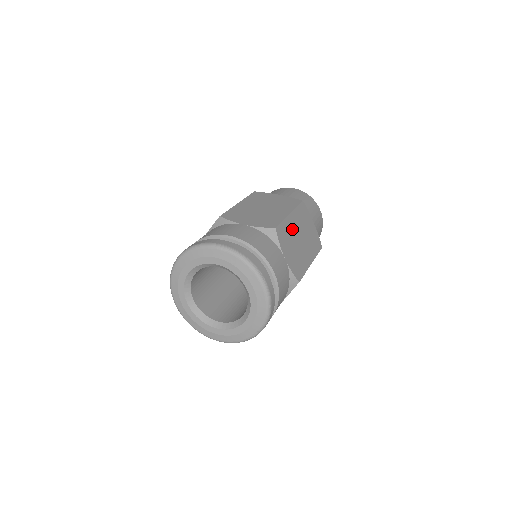
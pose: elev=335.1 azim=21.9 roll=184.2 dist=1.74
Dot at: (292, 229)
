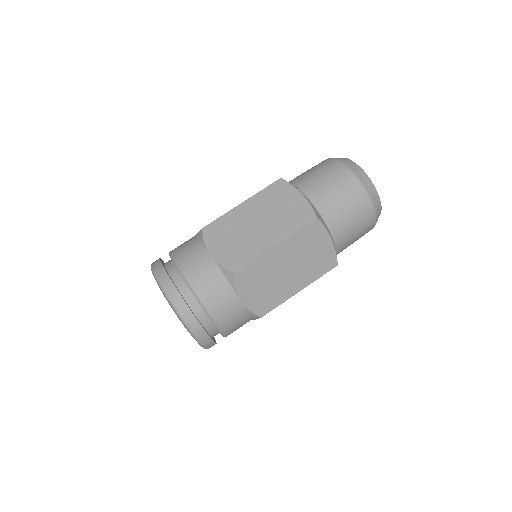
Dot at: (272, 263)
